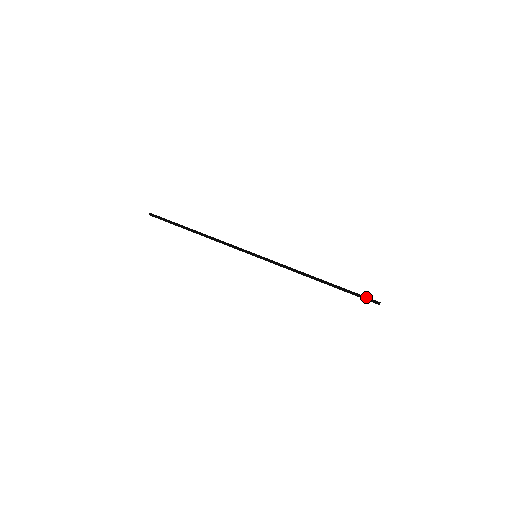
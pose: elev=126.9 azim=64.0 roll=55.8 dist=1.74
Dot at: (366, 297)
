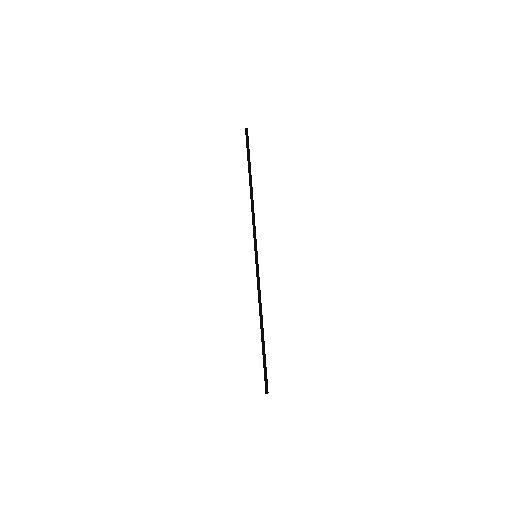
Dot at: occluded
